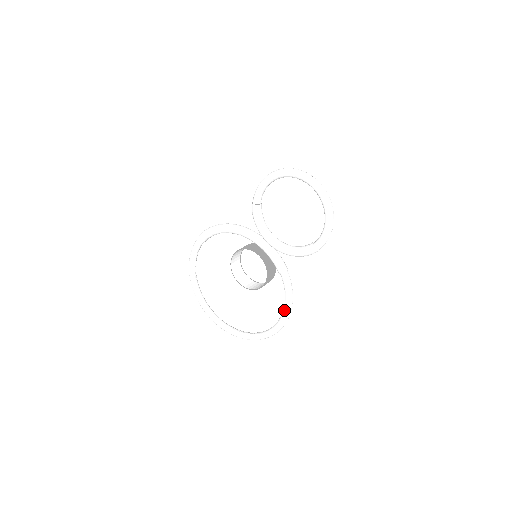
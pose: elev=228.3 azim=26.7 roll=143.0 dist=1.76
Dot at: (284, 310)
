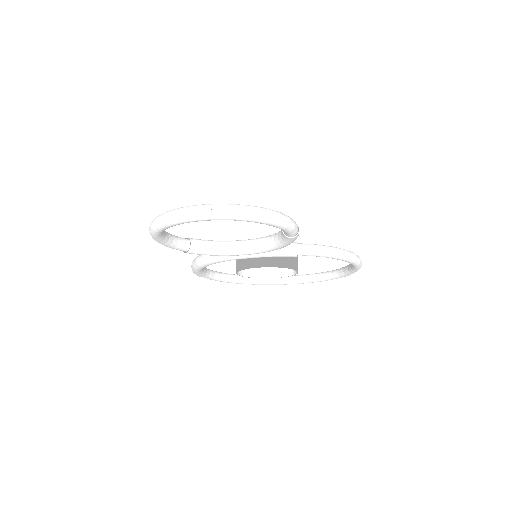
Dot at: occluded
